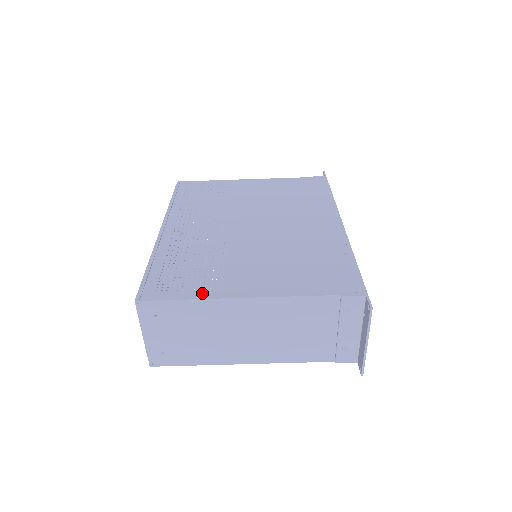
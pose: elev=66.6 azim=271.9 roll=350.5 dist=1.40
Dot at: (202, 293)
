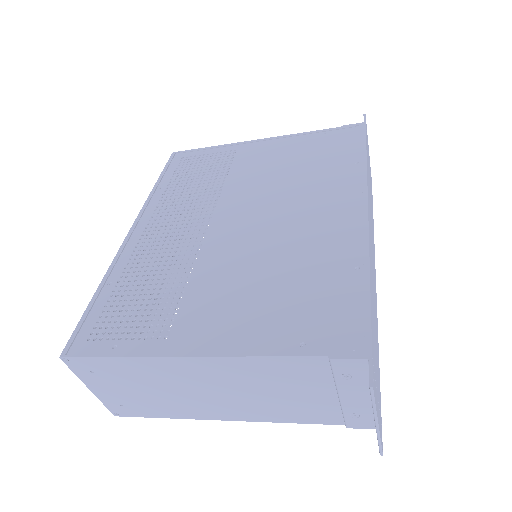
Dot at: (140, 346)
